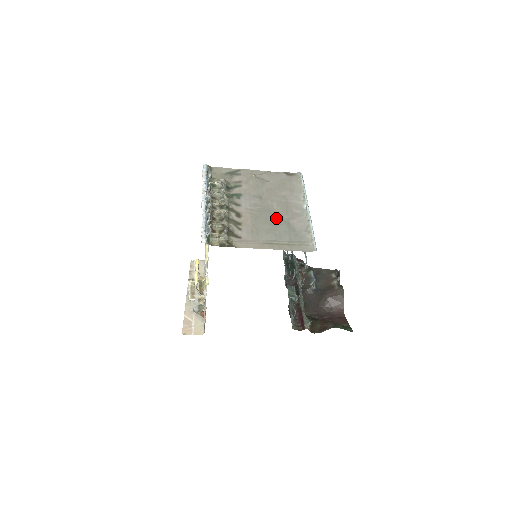
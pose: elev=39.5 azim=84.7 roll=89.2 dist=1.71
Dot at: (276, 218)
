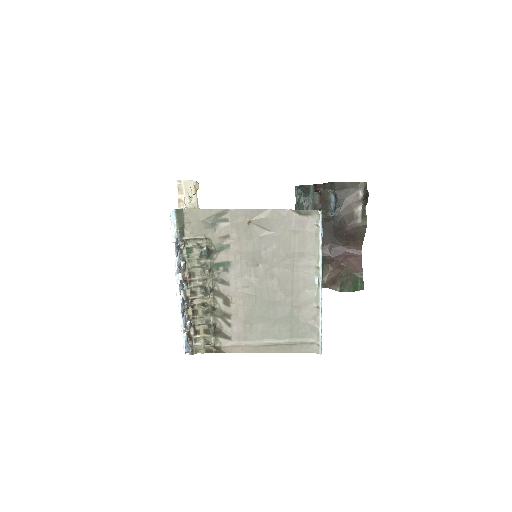
Dot at: (276, 304)
